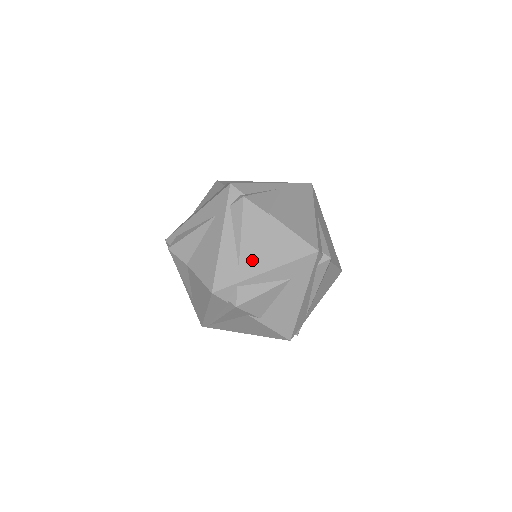
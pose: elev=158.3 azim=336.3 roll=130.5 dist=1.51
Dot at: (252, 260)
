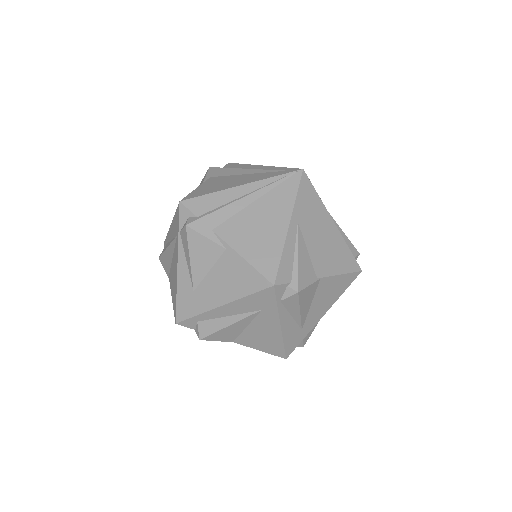
Dot at: (311, 318)
